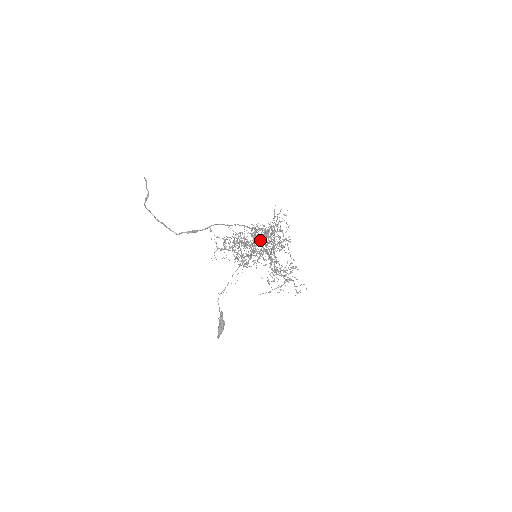
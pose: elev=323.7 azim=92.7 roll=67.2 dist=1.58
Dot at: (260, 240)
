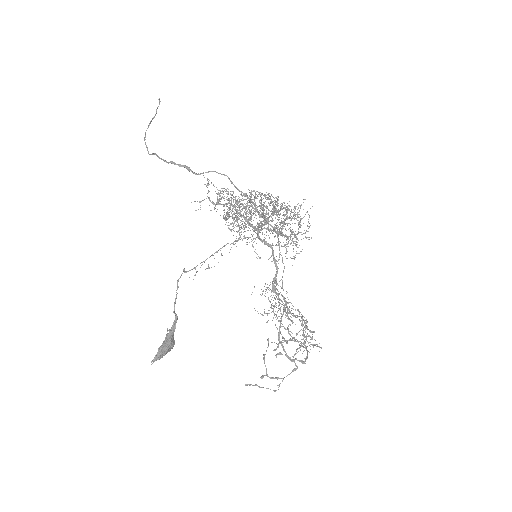
Dot at: (267, 221)
